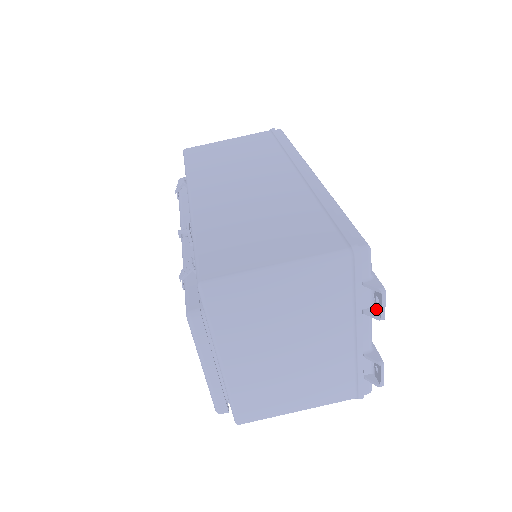
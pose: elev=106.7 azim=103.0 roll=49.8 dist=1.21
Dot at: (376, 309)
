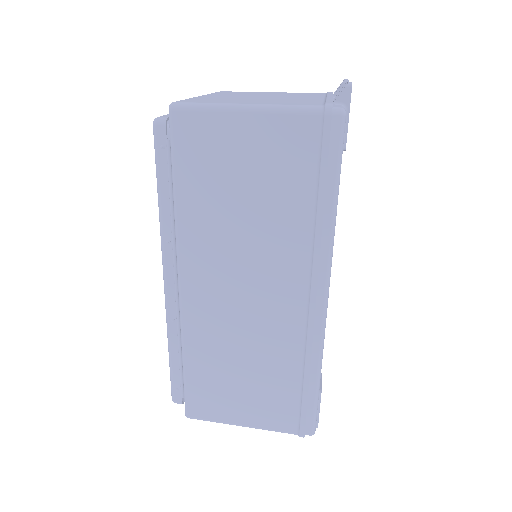
Dot at: occluded
